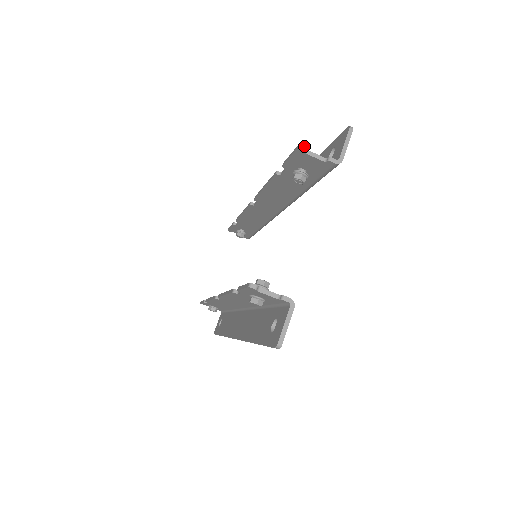
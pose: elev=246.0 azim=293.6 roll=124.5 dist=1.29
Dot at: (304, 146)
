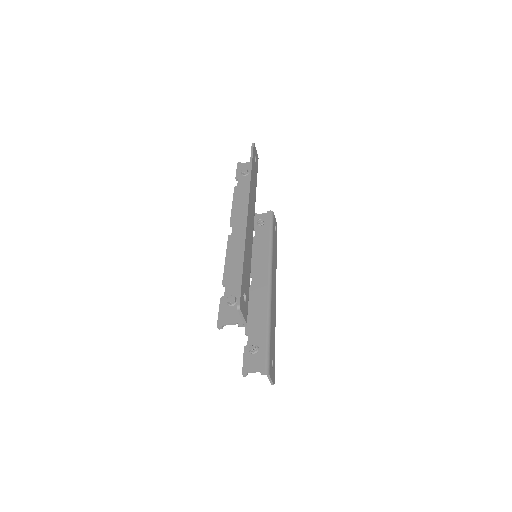
Dot at: (220, 328)
